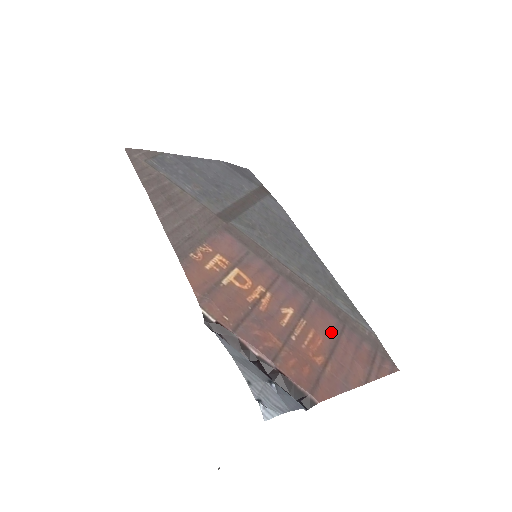
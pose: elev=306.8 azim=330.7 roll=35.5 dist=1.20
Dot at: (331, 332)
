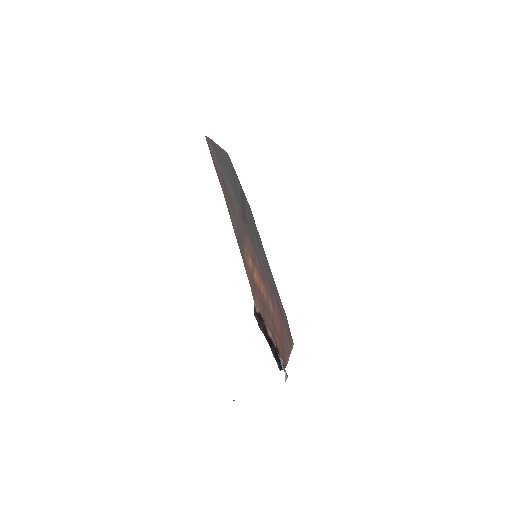
Dot at: (280, 318)
